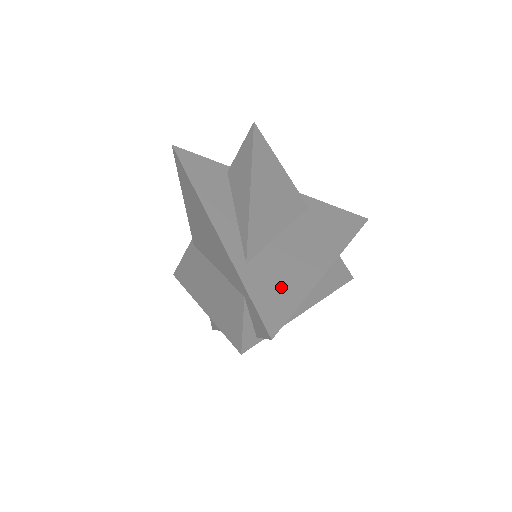
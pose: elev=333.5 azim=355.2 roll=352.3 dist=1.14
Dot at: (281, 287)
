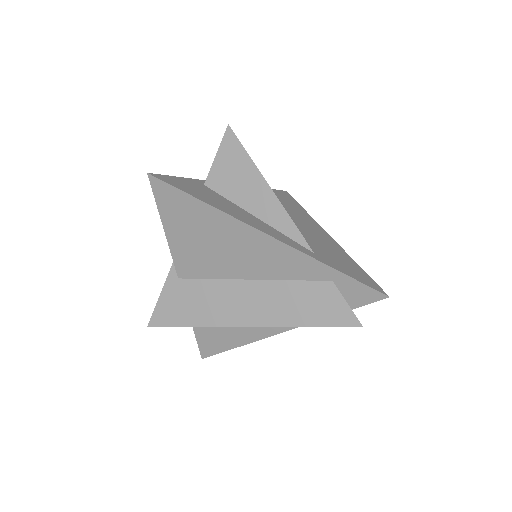
Dot at: (342, 260)
